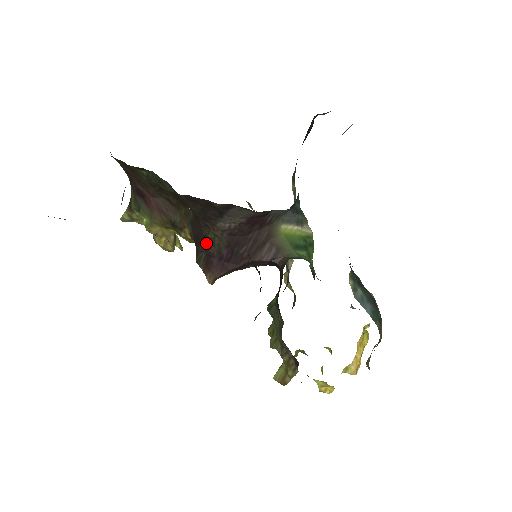
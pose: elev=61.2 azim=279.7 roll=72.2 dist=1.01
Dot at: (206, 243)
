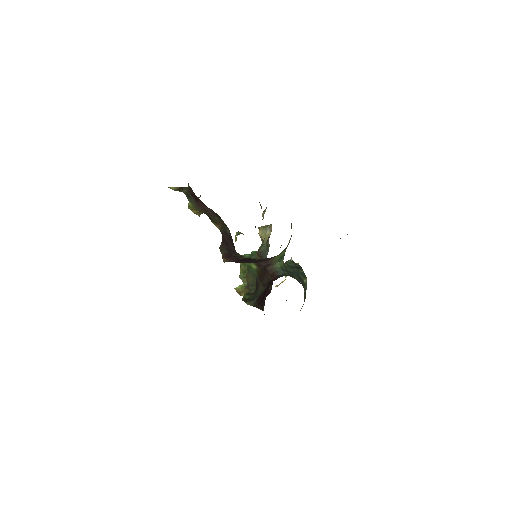
Dot at: (232, 253)
